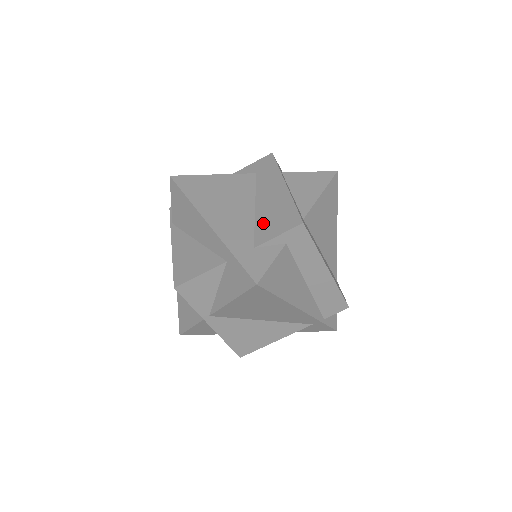
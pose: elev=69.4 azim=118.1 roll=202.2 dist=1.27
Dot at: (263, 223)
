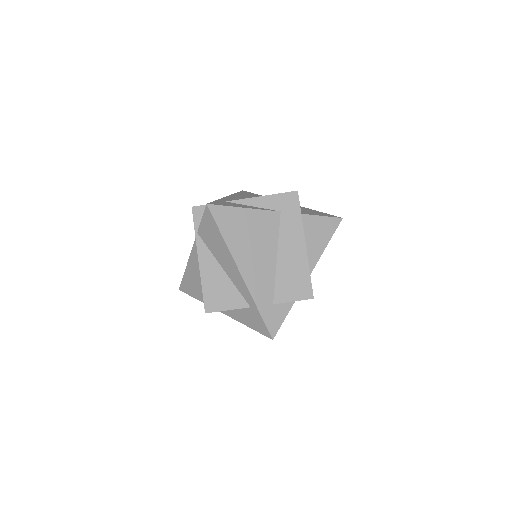
Dot at: (282, 281)
